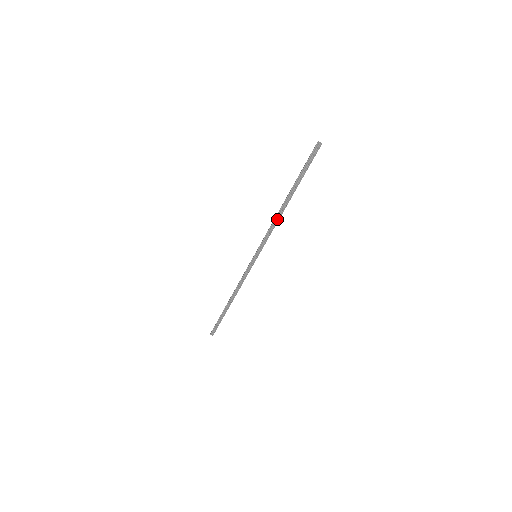
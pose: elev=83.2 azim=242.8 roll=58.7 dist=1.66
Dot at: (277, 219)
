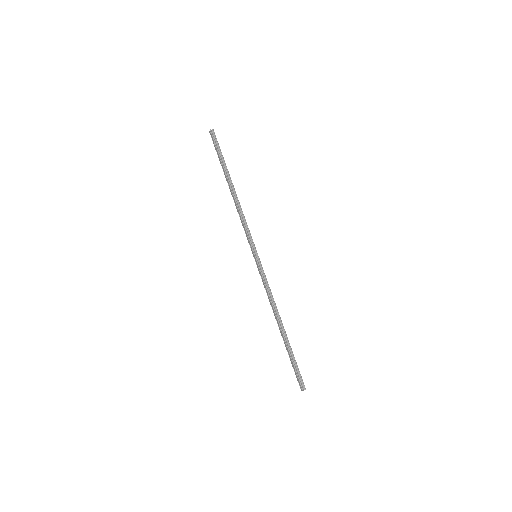
Dot at: (239, 206)
